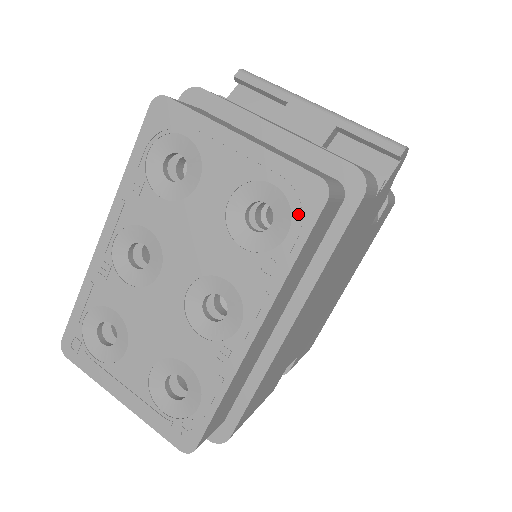
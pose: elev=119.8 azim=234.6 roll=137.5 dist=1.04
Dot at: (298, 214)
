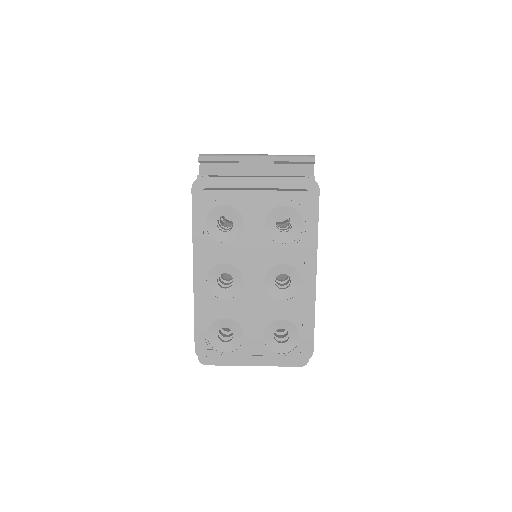
Dot at: (304, 213)
